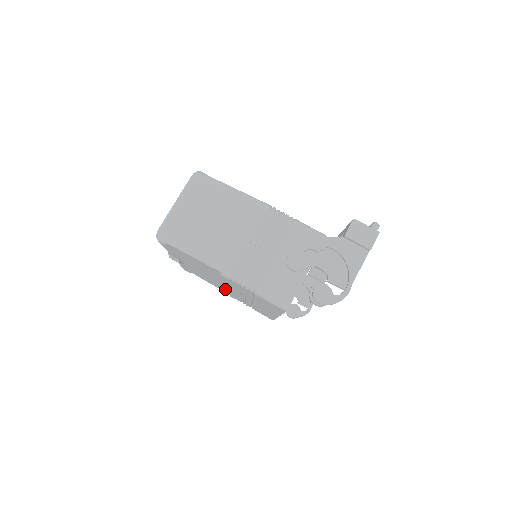
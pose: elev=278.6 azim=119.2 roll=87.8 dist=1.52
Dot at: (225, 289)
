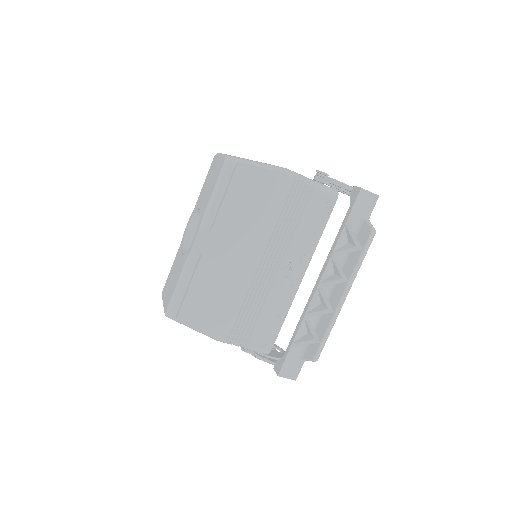
Dot at: occluded
